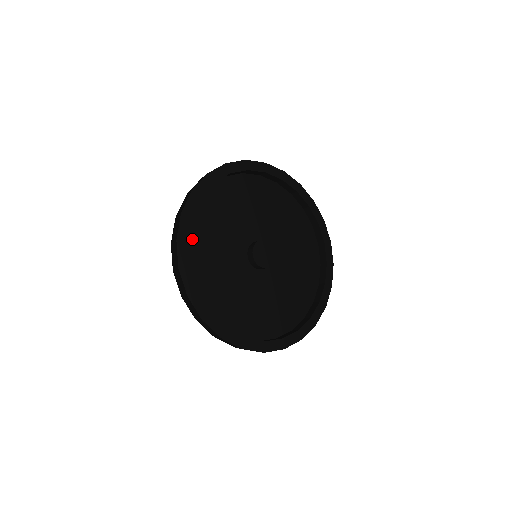
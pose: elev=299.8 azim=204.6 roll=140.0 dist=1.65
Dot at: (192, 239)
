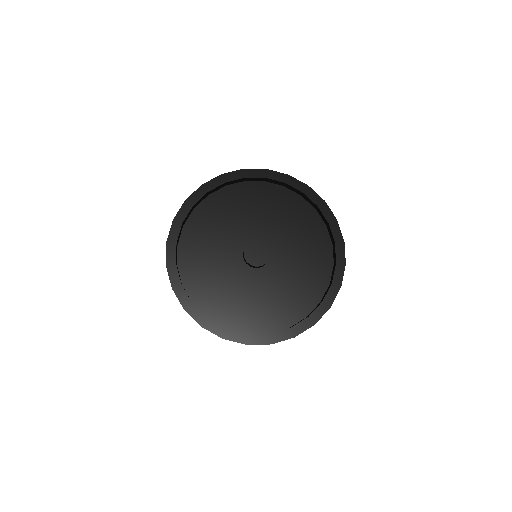
Dot at: (189, 277)
